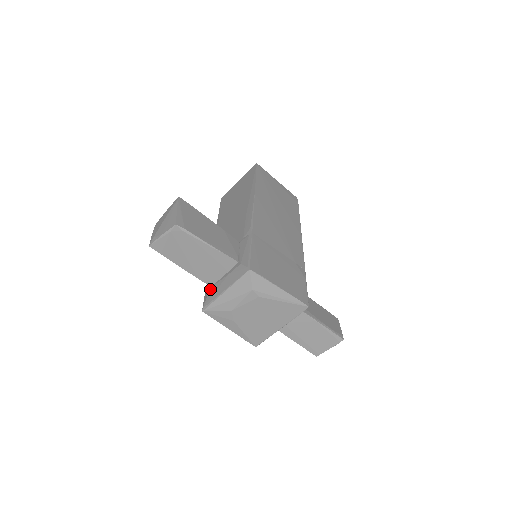
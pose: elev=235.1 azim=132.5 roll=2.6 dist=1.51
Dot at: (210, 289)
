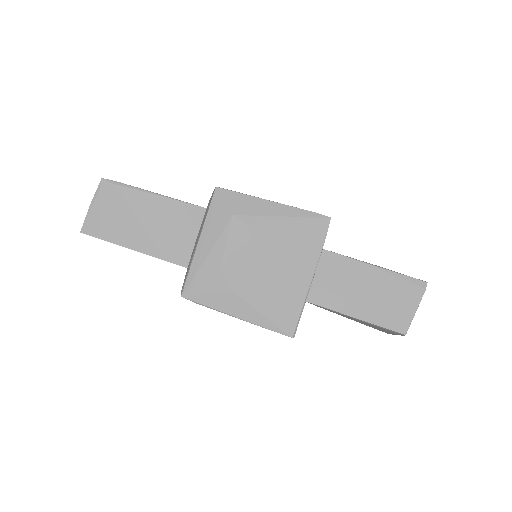
Dot at: occluded
